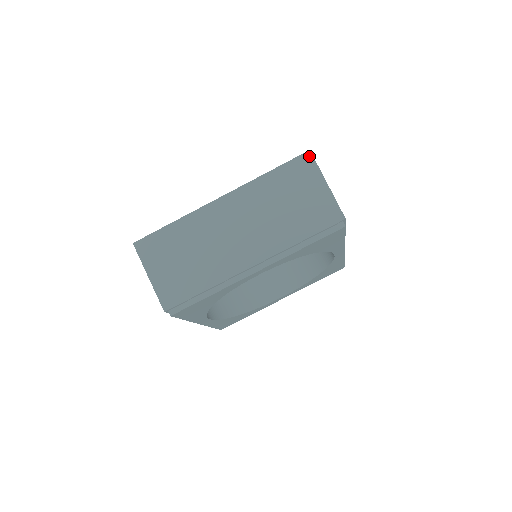
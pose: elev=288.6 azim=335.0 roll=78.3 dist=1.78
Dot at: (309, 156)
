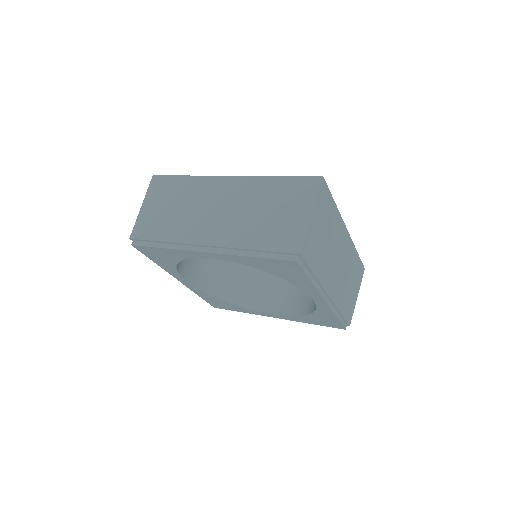
Dot at: (318, 181)
